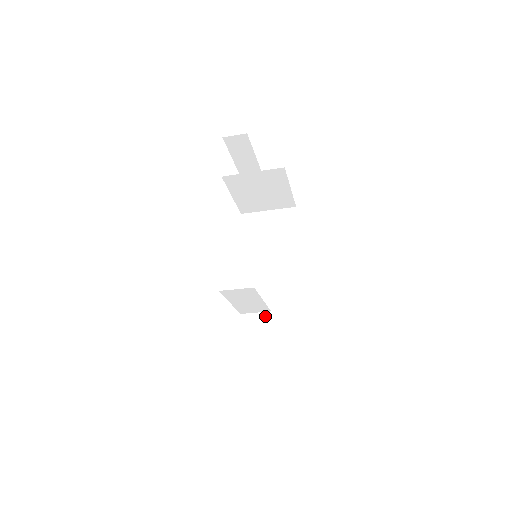
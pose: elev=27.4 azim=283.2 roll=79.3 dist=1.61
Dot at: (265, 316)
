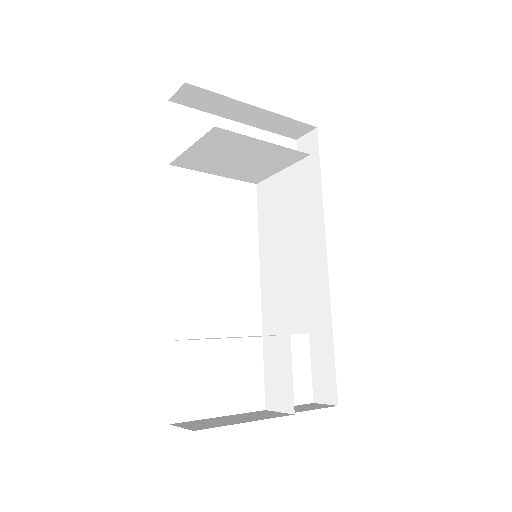
Dot at: (284, 341)
